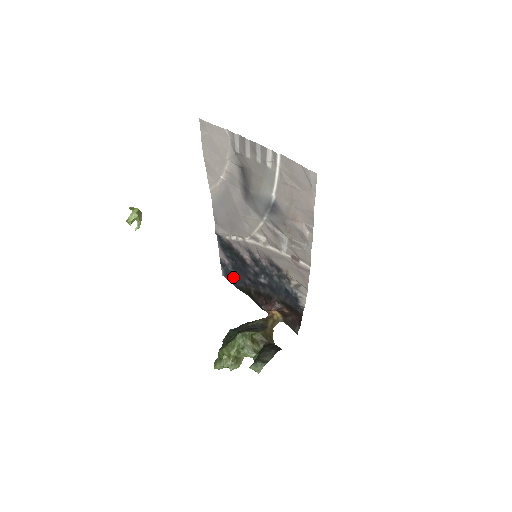
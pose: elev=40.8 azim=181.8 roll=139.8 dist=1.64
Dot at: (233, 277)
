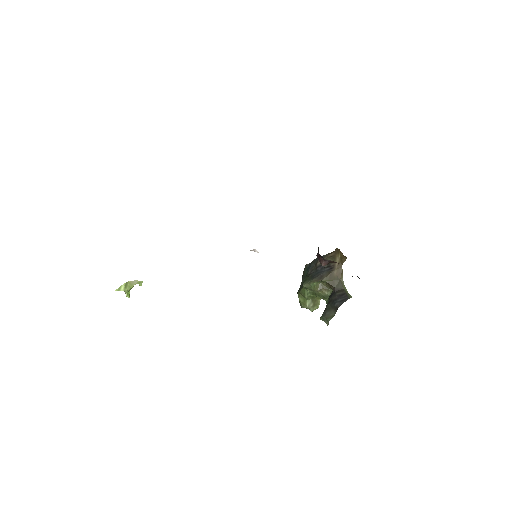
Dot at: occluded
